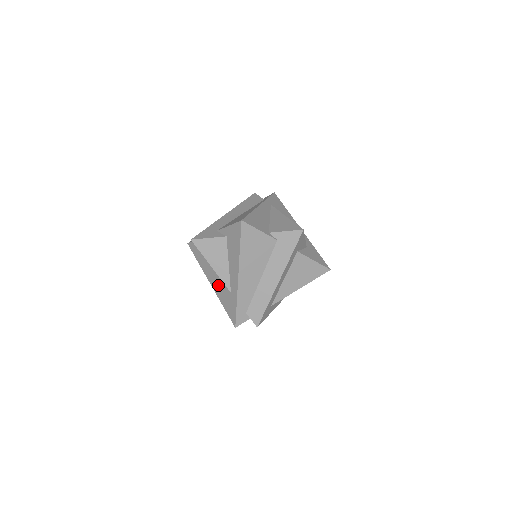
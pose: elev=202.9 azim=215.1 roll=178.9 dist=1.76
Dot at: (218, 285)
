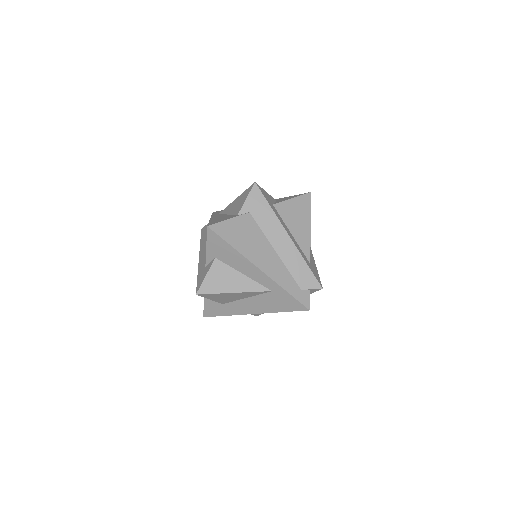
Dot at: (258, 304)
